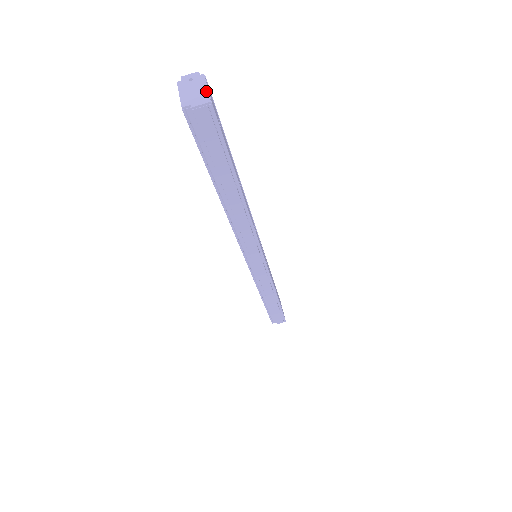
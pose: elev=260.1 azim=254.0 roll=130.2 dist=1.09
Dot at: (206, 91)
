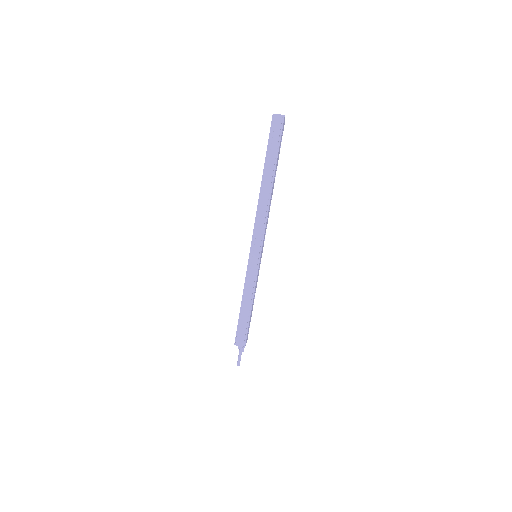
Dot at: occluded
